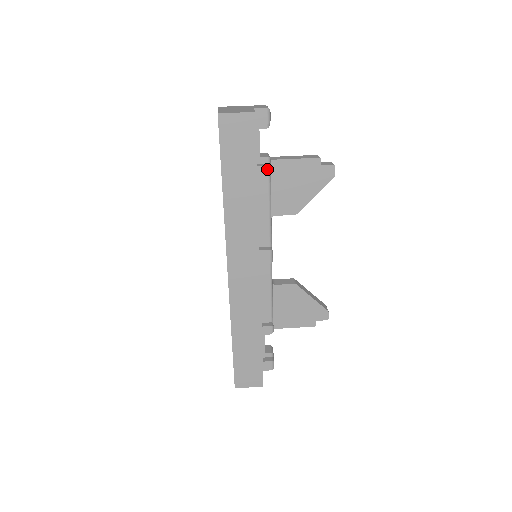
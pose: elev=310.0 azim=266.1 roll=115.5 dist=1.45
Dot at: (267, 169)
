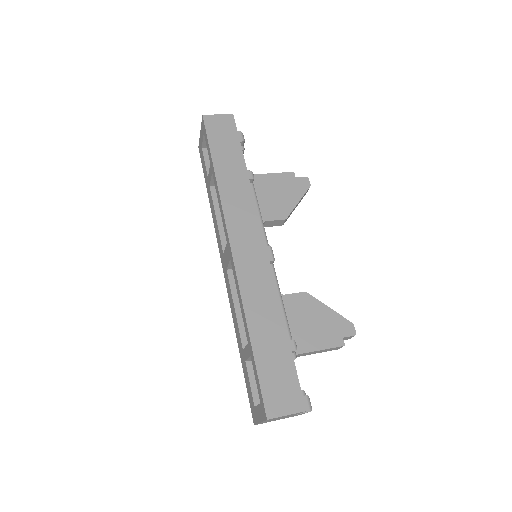
Dot at: (250, 174)
